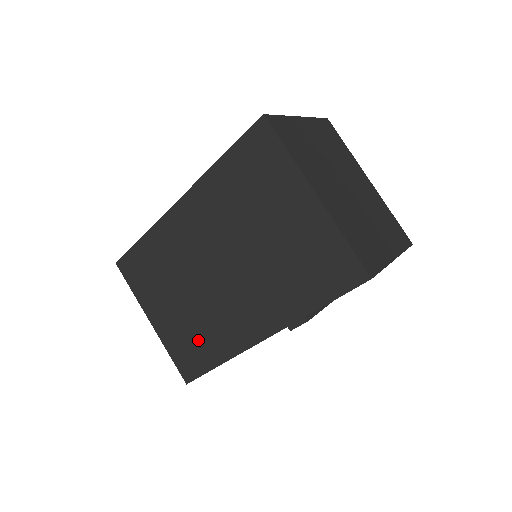
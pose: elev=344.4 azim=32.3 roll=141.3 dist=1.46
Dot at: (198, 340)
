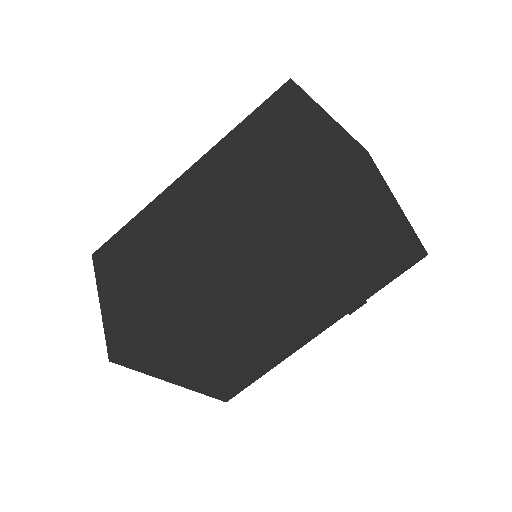
Dot at: (246, 366)
